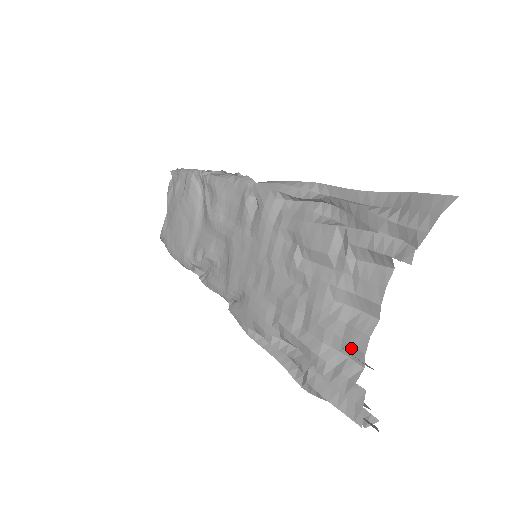
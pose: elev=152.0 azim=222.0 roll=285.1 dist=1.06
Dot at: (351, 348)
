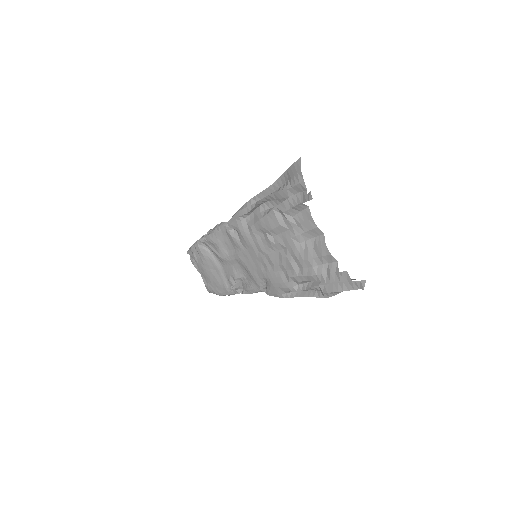
Dot at: (324, 258)
